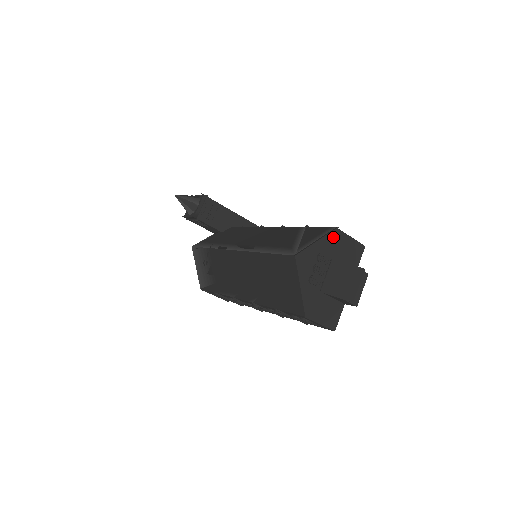
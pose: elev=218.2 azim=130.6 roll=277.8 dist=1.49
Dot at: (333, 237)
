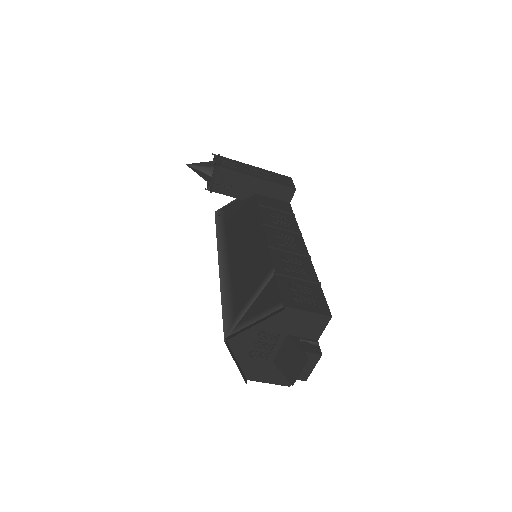
Dot at: (280, 315)
